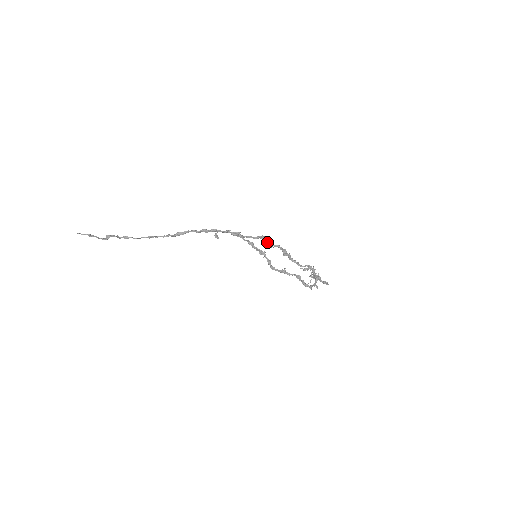
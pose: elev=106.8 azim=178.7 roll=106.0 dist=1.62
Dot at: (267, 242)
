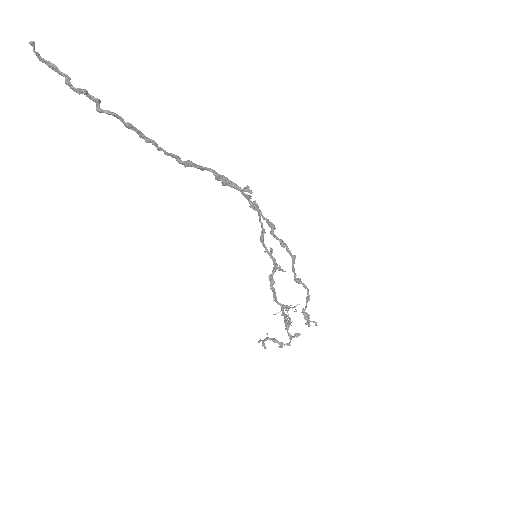
Dot at: (265, 247)
